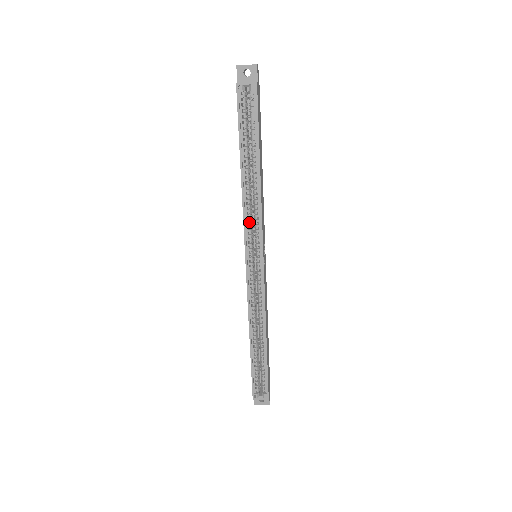
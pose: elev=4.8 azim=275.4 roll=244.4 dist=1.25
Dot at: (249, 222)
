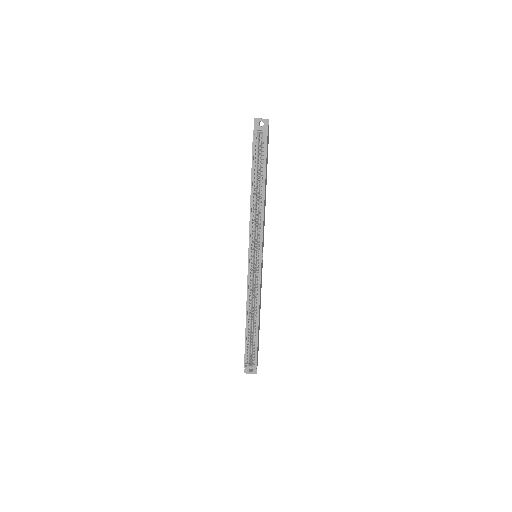
Dot at: (253, 230)
